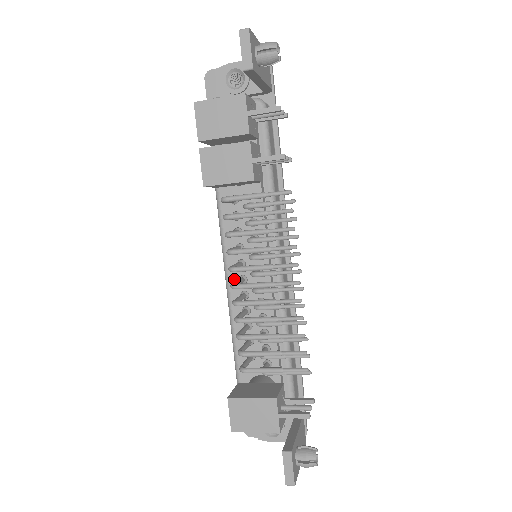
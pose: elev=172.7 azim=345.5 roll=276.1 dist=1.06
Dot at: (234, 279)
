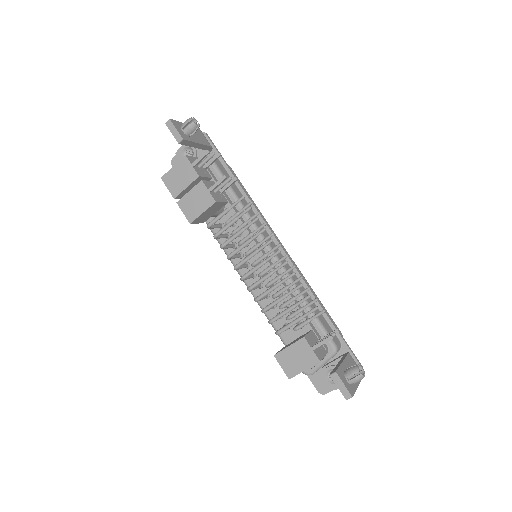
Dot at: occluded
